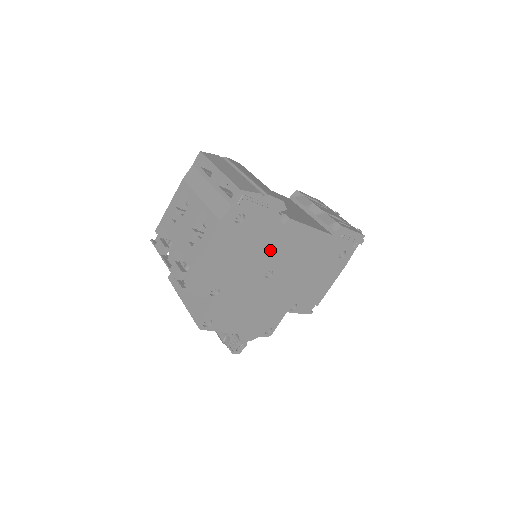
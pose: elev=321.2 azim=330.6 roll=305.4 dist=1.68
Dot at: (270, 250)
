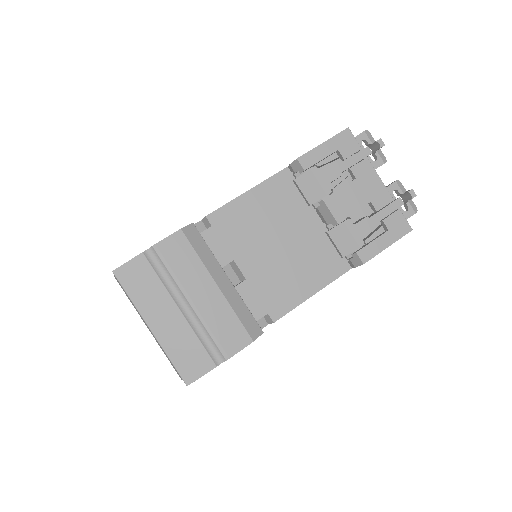
Dot at: occluded
